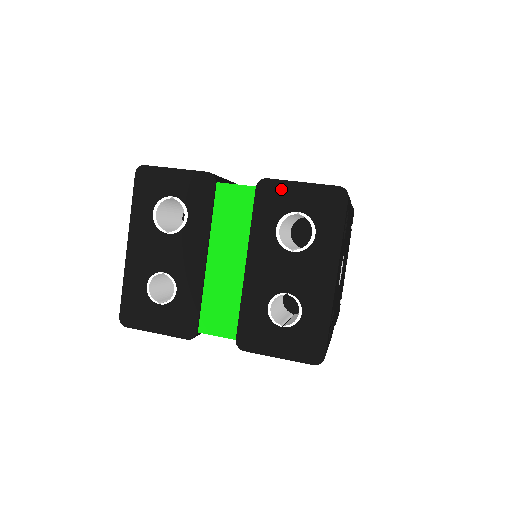
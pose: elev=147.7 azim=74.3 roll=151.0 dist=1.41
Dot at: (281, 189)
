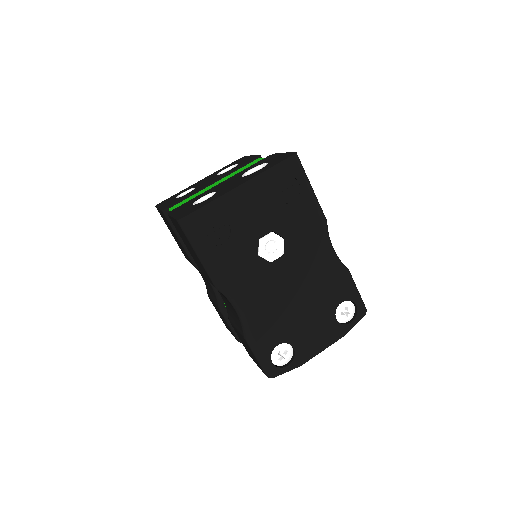
Dot at: (274, 156)
